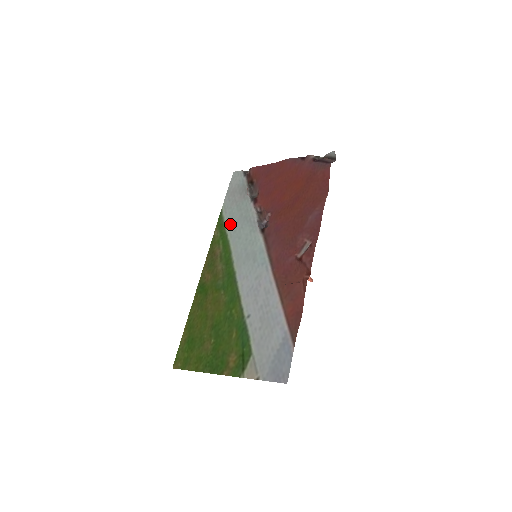
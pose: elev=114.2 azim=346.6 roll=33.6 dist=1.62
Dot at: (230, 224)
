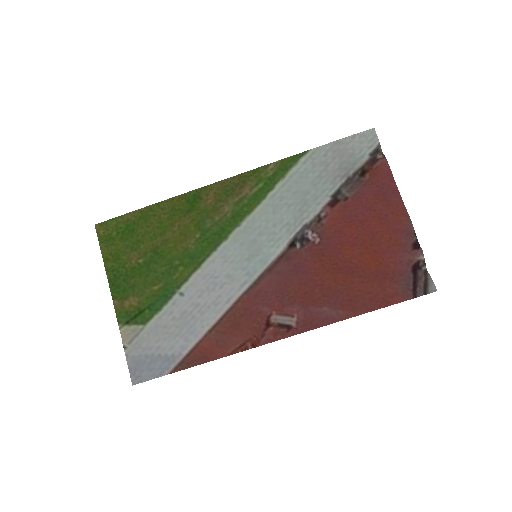
Dot at: (289, 183)
